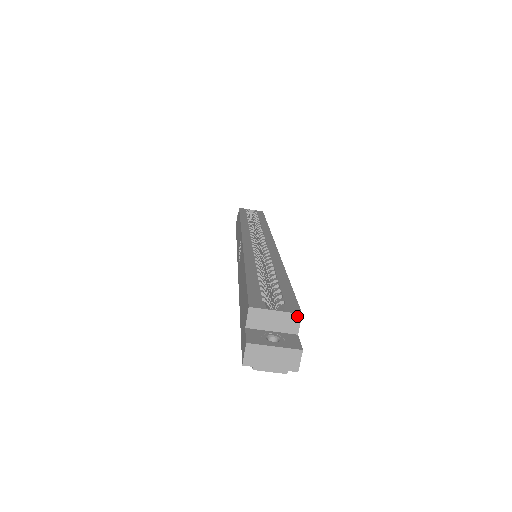
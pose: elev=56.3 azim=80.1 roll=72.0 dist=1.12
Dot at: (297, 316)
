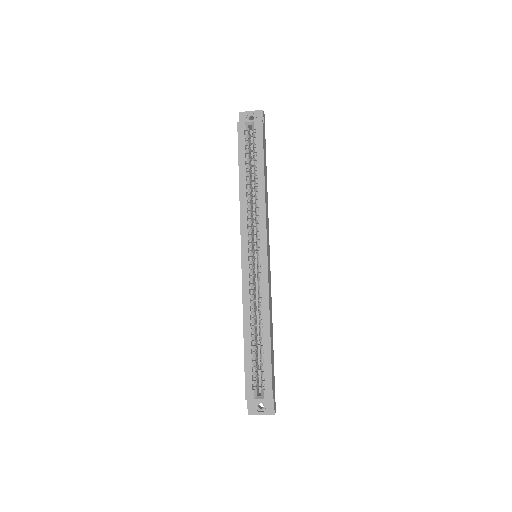
Dot at: occluded
